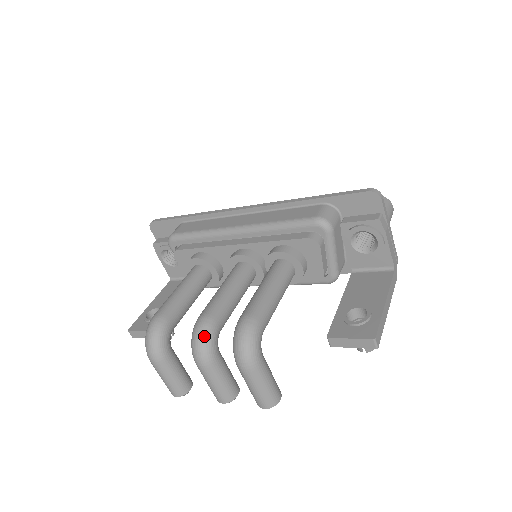
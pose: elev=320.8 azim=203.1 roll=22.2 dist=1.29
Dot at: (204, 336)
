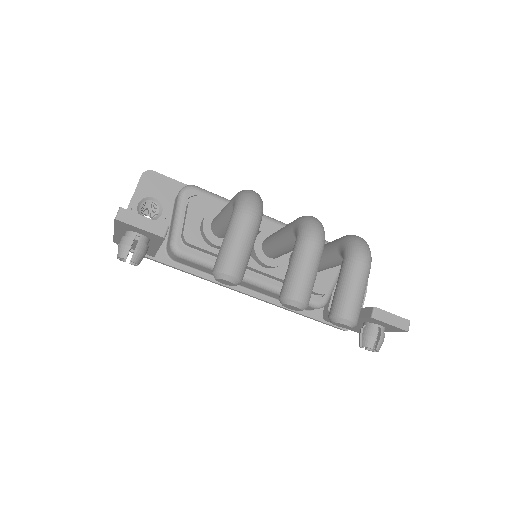
Dot at: occluded
